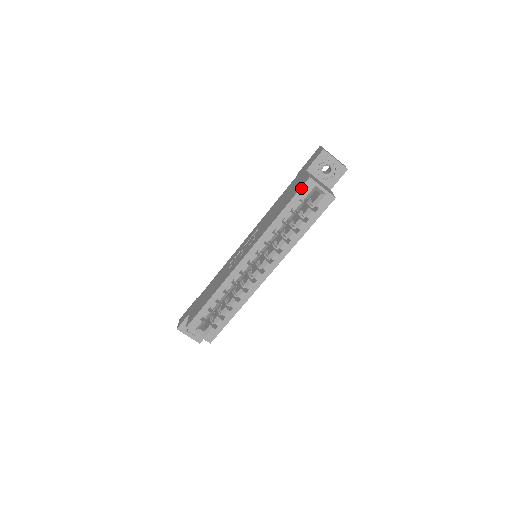
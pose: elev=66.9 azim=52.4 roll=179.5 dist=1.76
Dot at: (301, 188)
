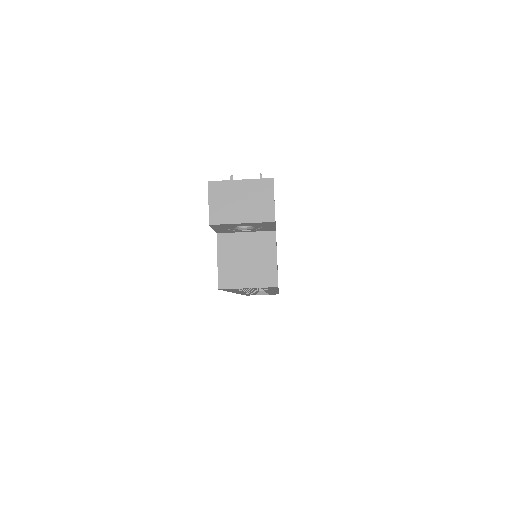
Dot at: occluded
